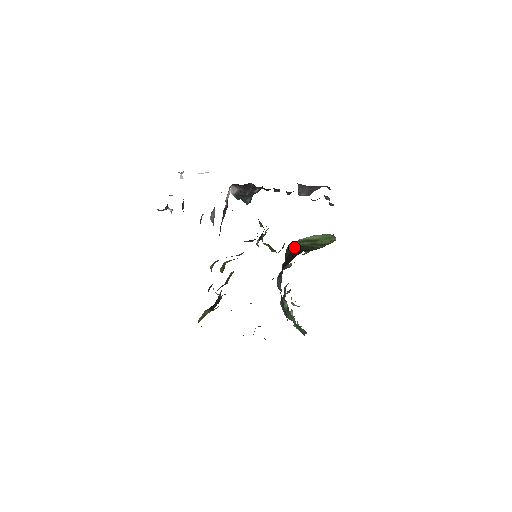
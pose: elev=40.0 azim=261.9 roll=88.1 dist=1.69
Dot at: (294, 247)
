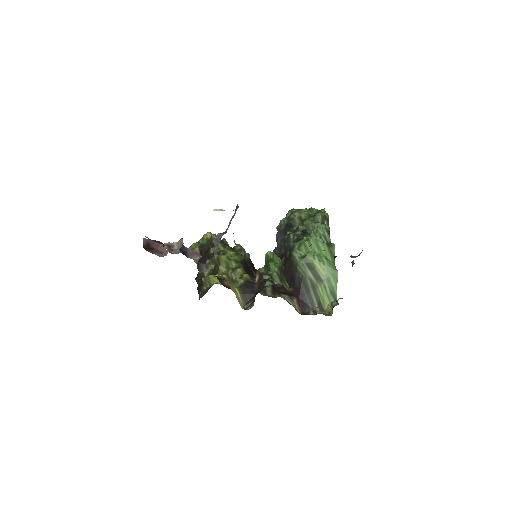
Dot at: (297, 268)
